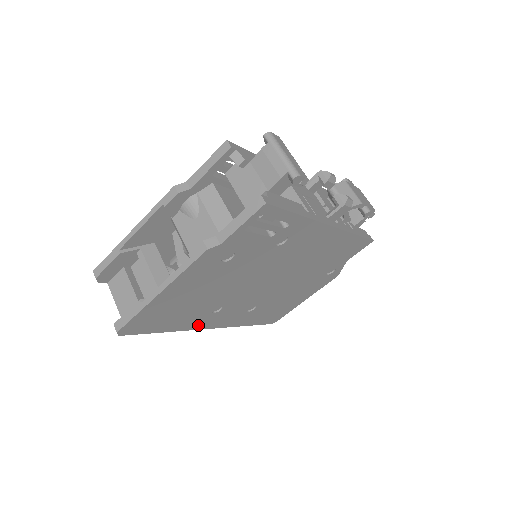
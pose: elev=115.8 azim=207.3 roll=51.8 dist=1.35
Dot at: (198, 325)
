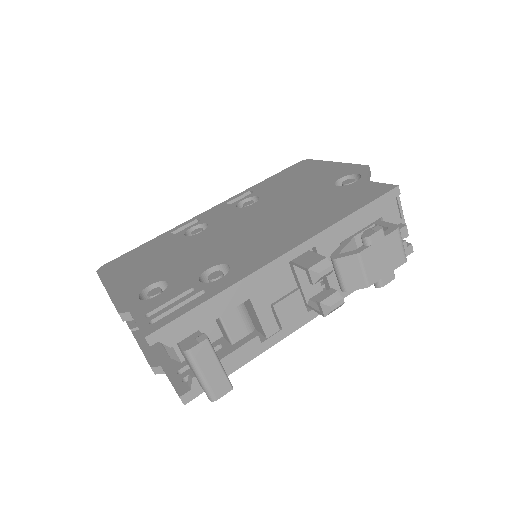
Dot at: occluded
